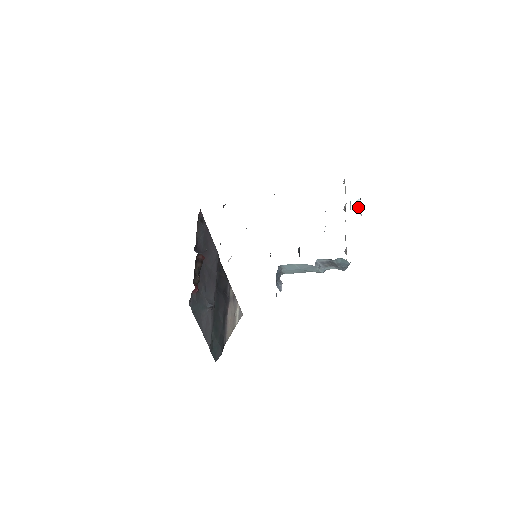
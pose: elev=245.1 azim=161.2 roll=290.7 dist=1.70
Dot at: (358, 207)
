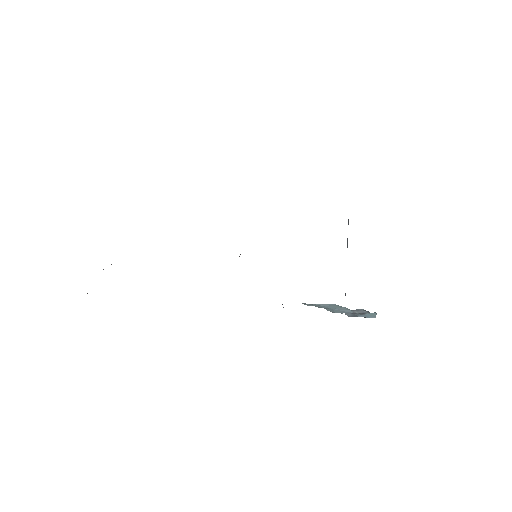
Dot at: occluded
